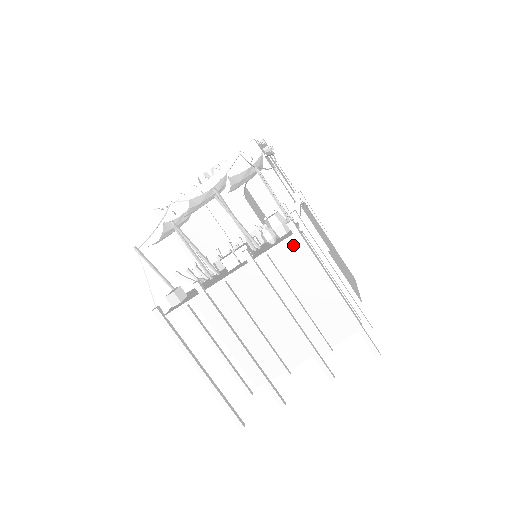
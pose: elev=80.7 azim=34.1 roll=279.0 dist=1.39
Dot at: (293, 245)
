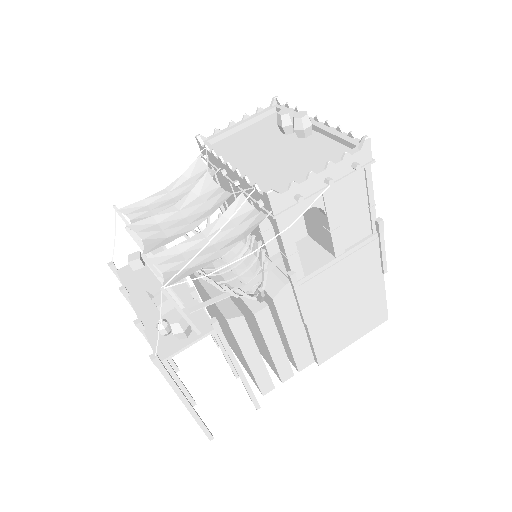
Dot at: (225, 321)
